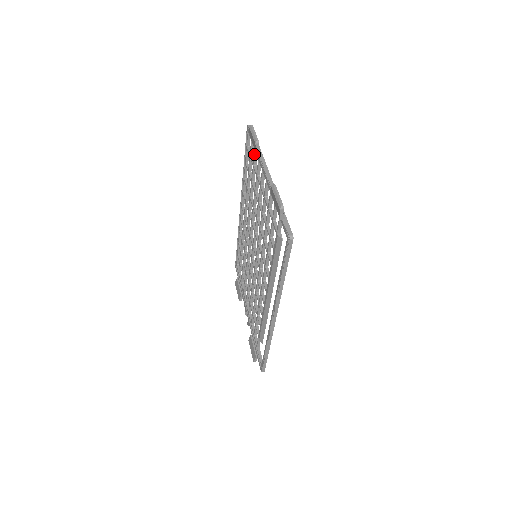
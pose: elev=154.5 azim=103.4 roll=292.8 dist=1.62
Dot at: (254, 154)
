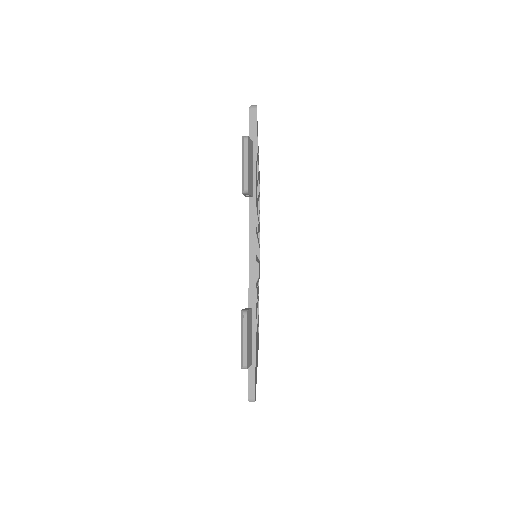
Dot at: occluded
